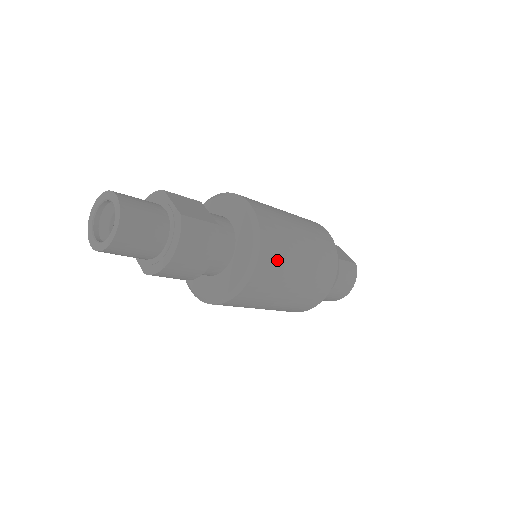
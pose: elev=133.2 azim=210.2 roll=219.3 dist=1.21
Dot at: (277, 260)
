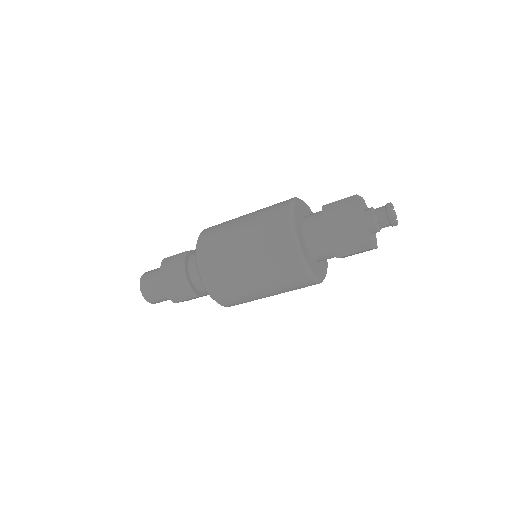
Dot at: (214, 241)
